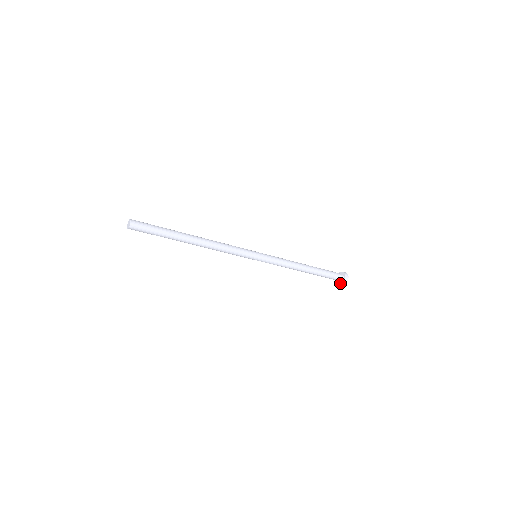
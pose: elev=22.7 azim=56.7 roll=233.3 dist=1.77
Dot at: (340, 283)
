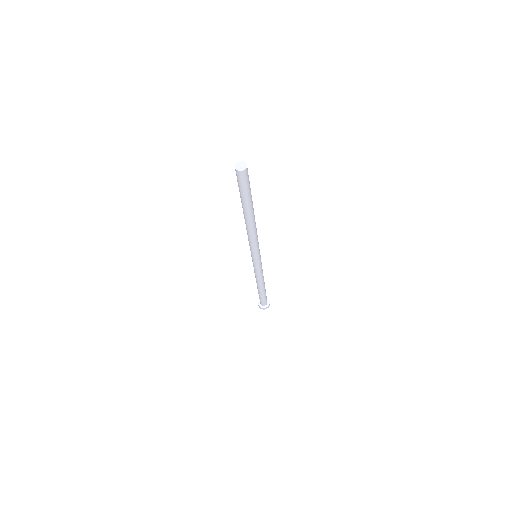
Dot at: (262, 307)
